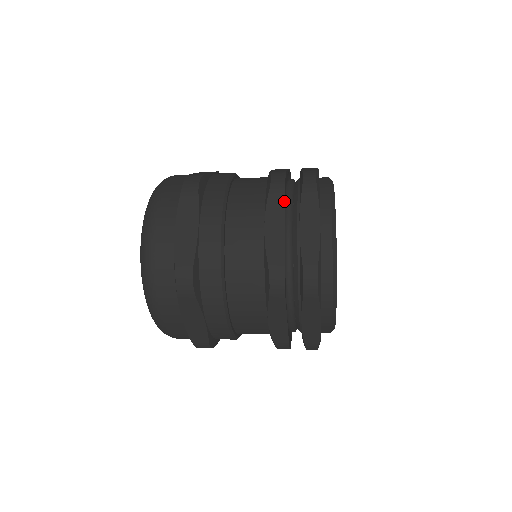
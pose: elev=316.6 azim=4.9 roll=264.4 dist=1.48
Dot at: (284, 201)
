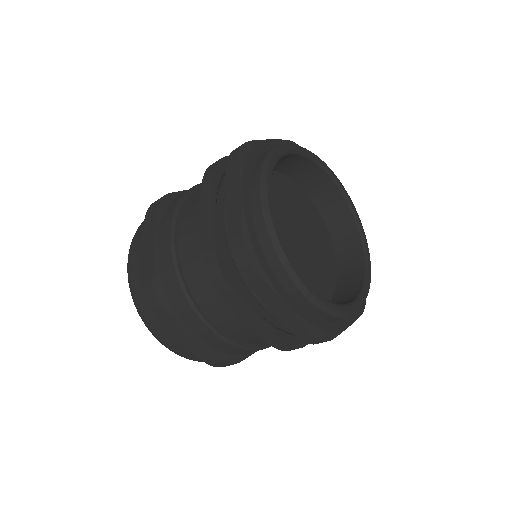
Dot at: (213, 186)
